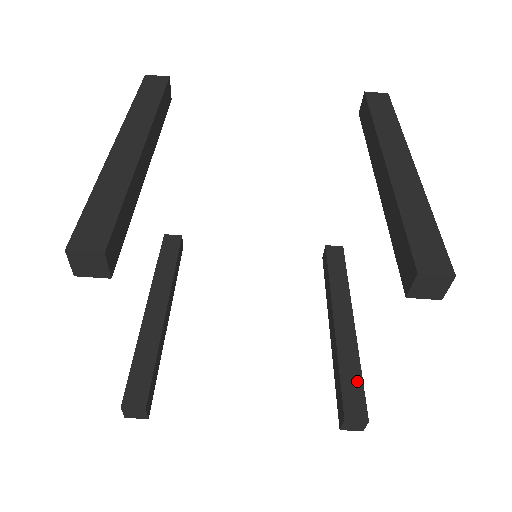
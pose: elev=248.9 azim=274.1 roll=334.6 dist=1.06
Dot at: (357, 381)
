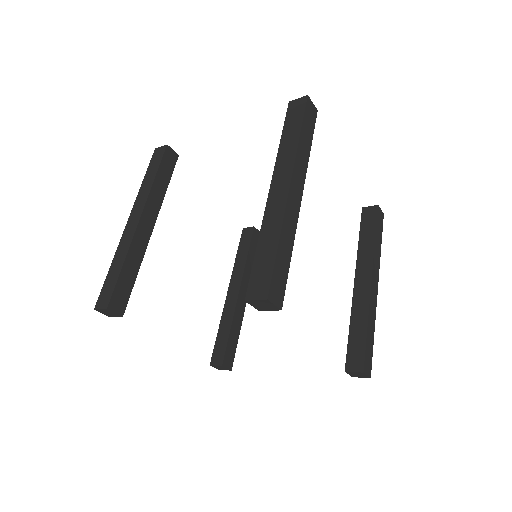
Dot at: (235, 342)
